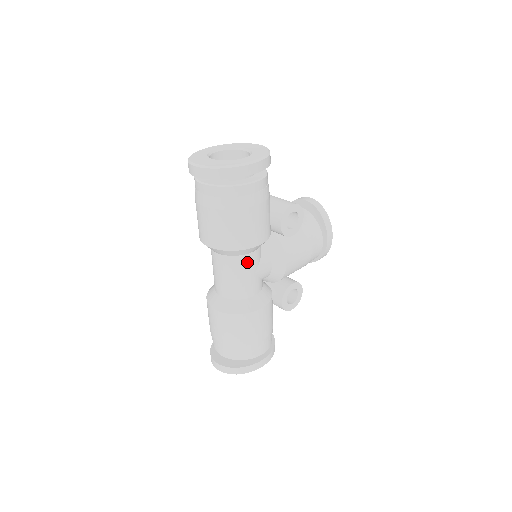
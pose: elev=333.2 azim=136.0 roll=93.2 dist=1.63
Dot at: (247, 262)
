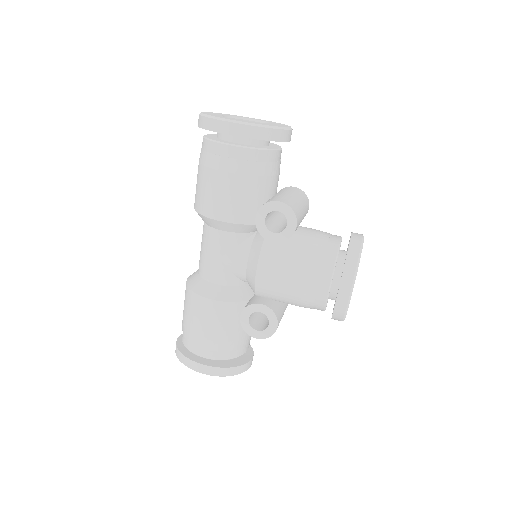
Dot at: (214, 238)
